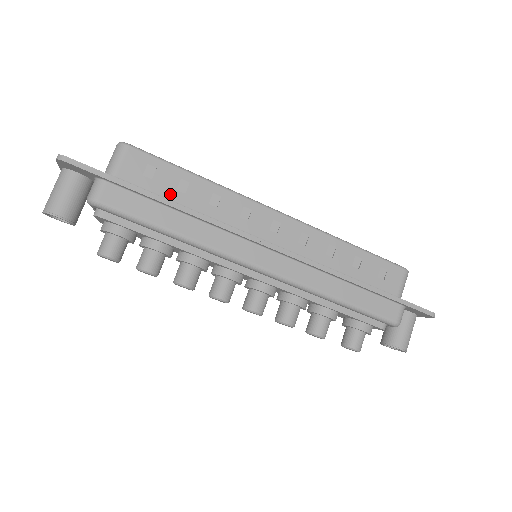
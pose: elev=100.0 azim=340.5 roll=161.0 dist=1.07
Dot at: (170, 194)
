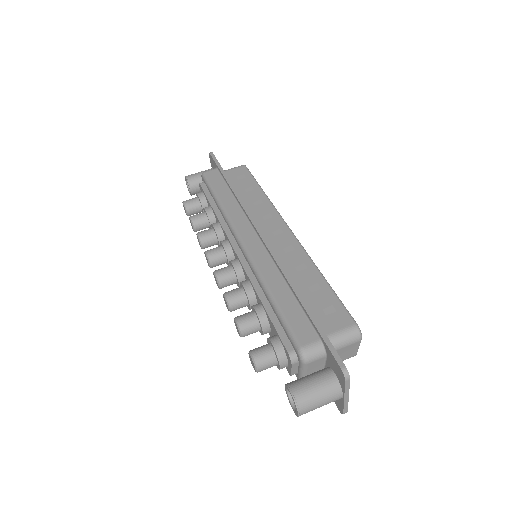
Dot at: (239, 189)
